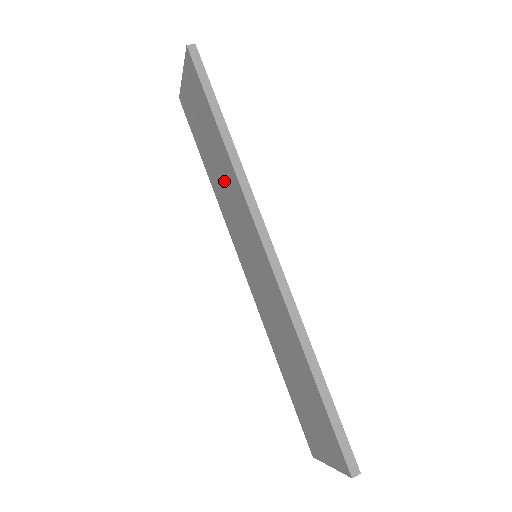
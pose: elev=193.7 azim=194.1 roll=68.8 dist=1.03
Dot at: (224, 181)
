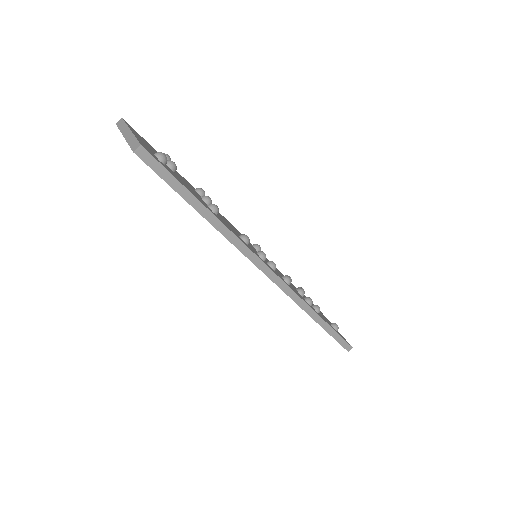
Dot at: occluded
